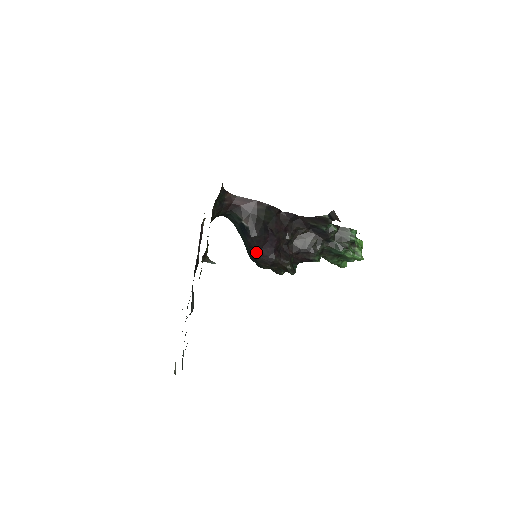
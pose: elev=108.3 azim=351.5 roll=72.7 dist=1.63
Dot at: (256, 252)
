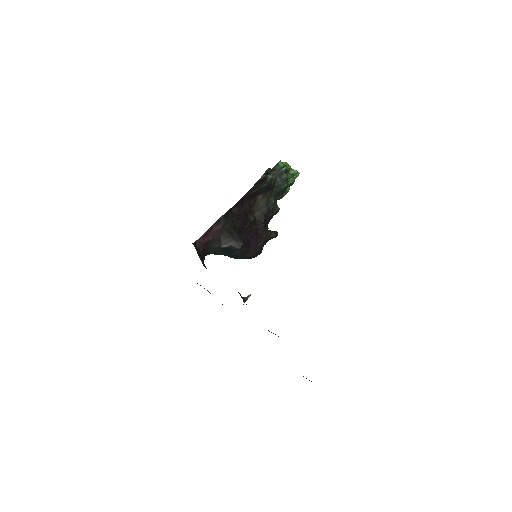
Dot at: (249, 253)
